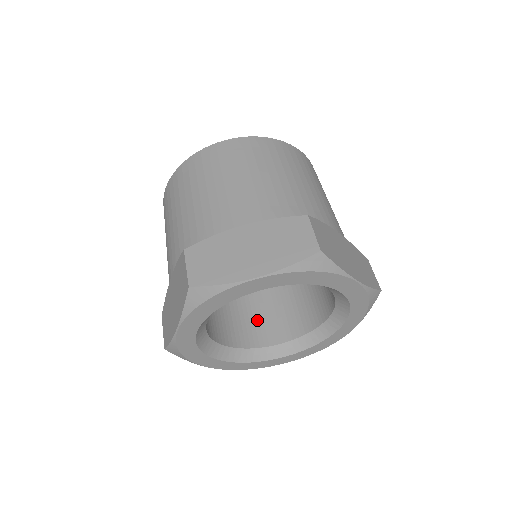
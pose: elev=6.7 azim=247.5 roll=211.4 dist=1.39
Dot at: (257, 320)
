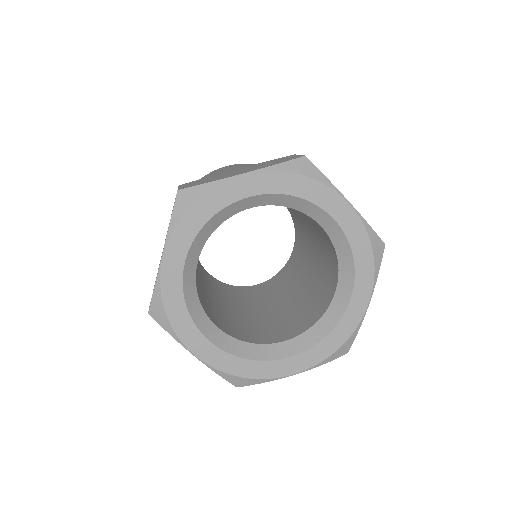
Dot at: (259, 329)
